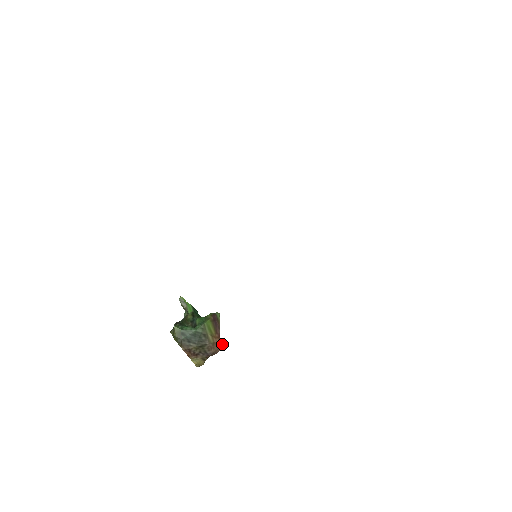
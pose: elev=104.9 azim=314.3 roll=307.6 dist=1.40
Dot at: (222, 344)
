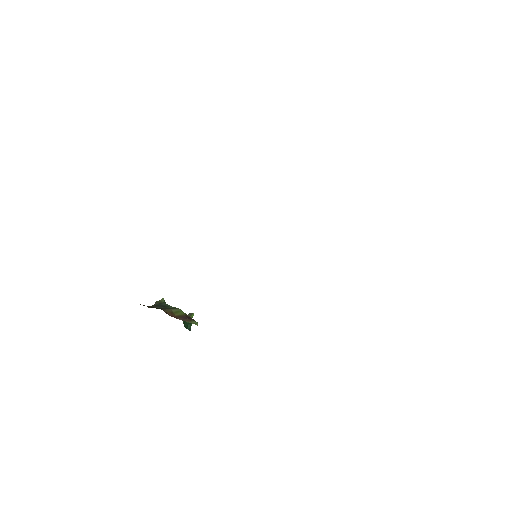
Dot at: (168, 314)
